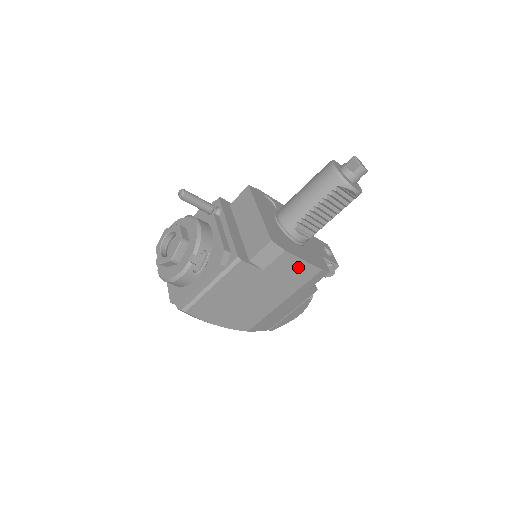
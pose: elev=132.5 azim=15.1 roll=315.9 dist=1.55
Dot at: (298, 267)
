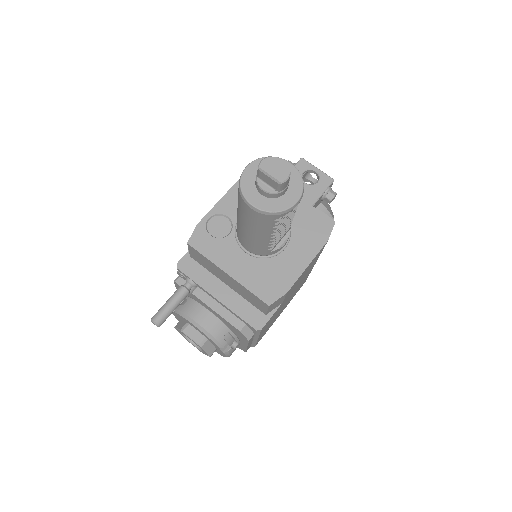
Dot at: (307, 268)
